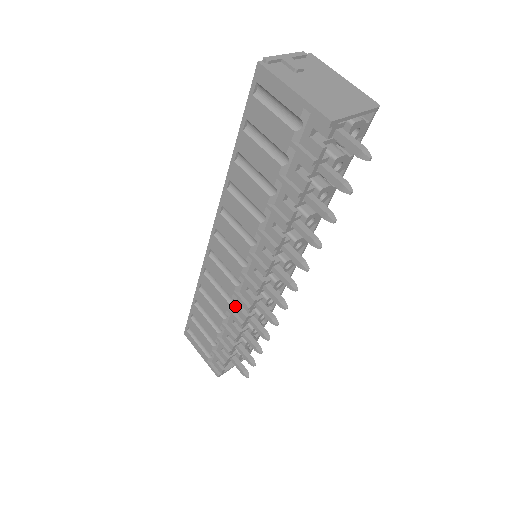
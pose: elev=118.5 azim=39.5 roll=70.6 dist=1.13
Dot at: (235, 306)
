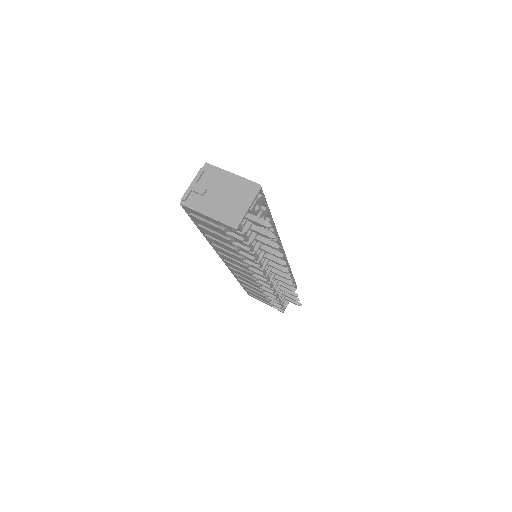
Dot at: occluded
